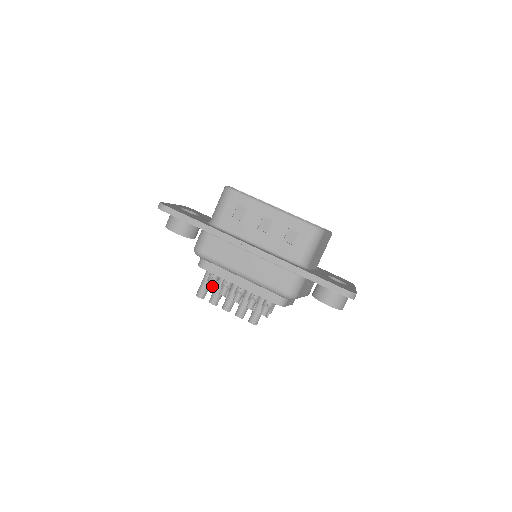
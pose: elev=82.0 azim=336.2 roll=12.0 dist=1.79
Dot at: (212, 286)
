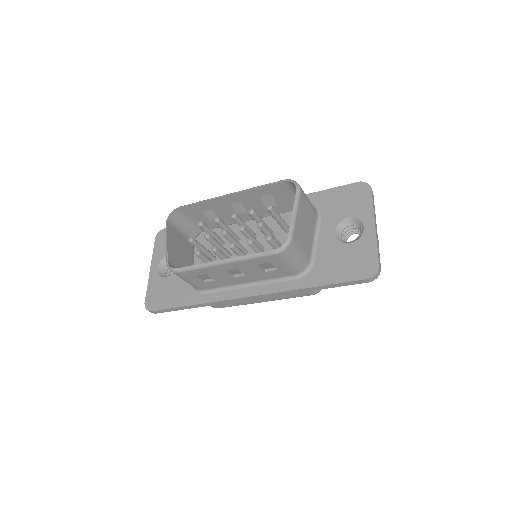
Dot at: occluded
